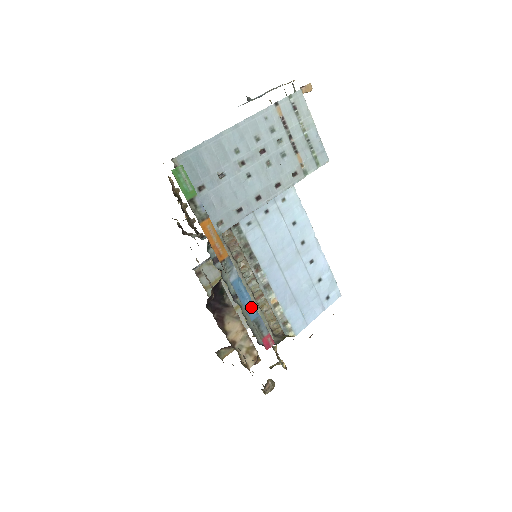
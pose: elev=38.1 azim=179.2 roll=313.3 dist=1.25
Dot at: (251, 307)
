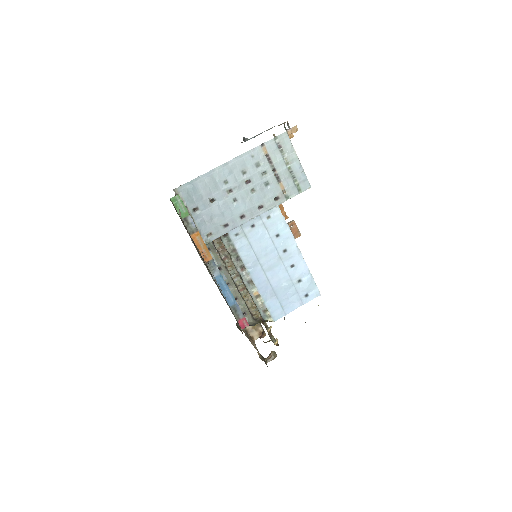
Dot at: (230, 297)
